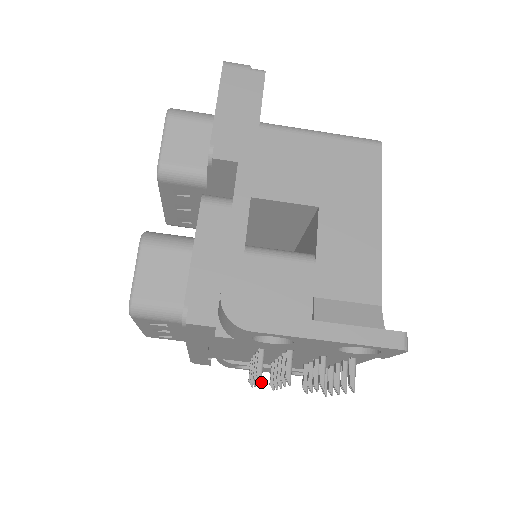
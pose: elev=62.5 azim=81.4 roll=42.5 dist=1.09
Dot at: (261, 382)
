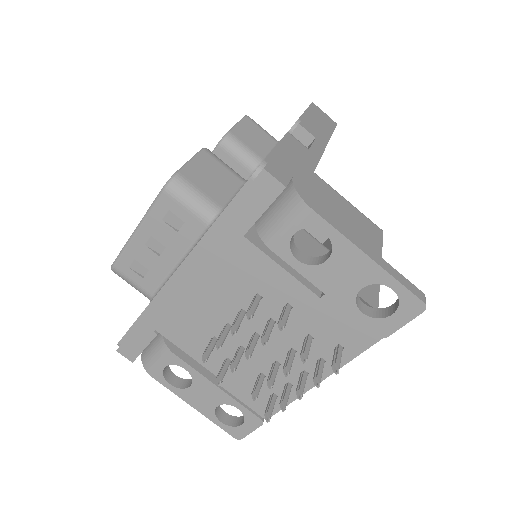
Dot at: occluded
